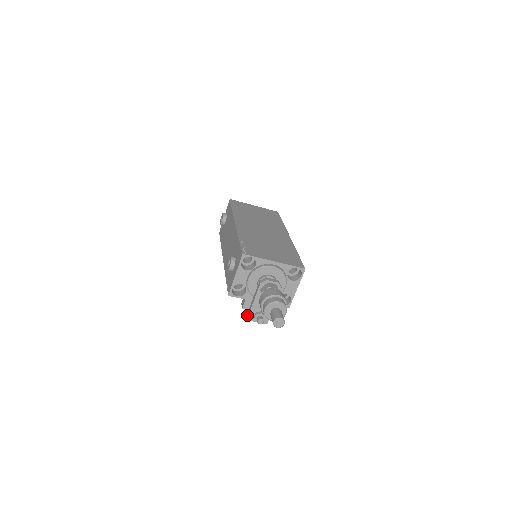
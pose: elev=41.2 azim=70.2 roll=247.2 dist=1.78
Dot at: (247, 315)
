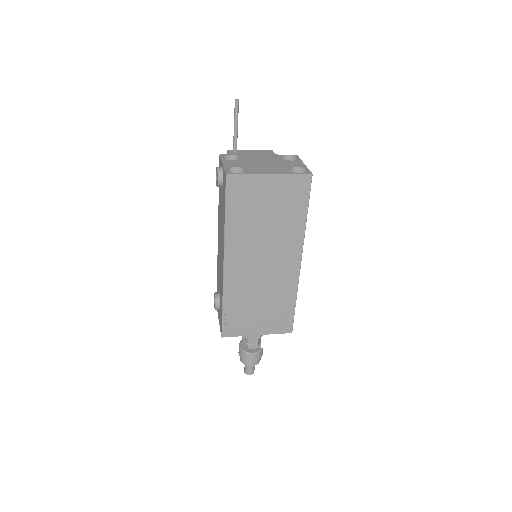
Dot at: occluded
